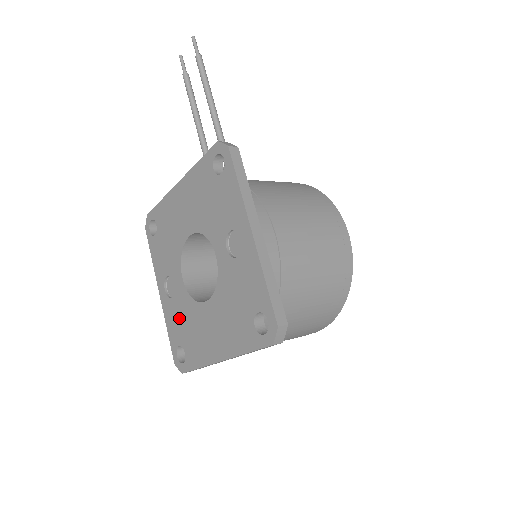
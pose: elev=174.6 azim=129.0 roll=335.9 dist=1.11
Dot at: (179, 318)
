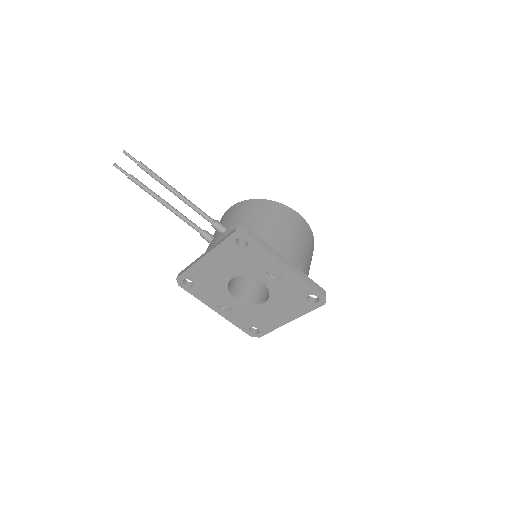
Dot at: (243, 316)
